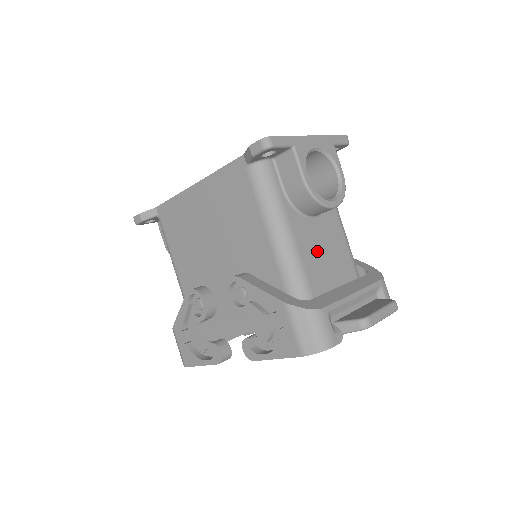
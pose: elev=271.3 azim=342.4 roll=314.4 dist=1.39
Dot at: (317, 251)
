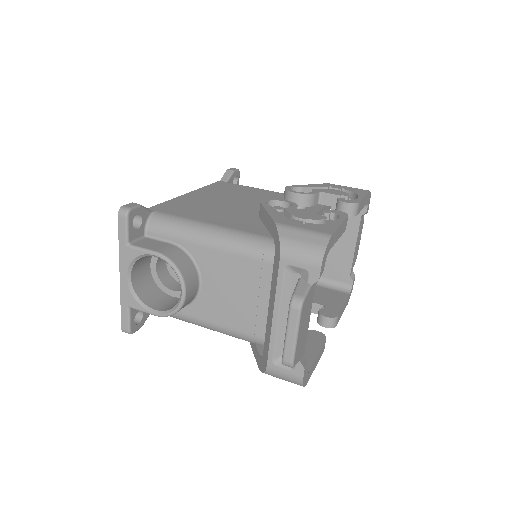
Dot at: occluded
